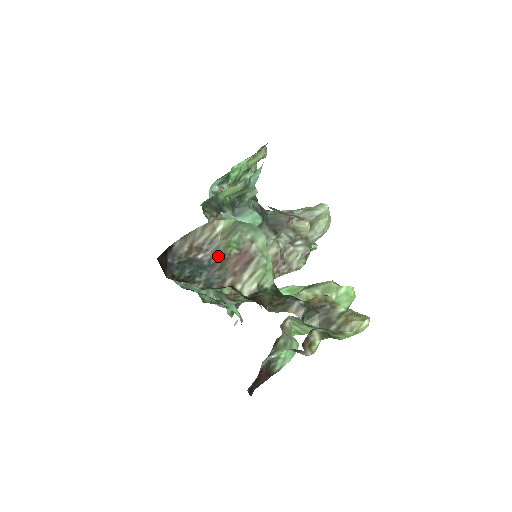
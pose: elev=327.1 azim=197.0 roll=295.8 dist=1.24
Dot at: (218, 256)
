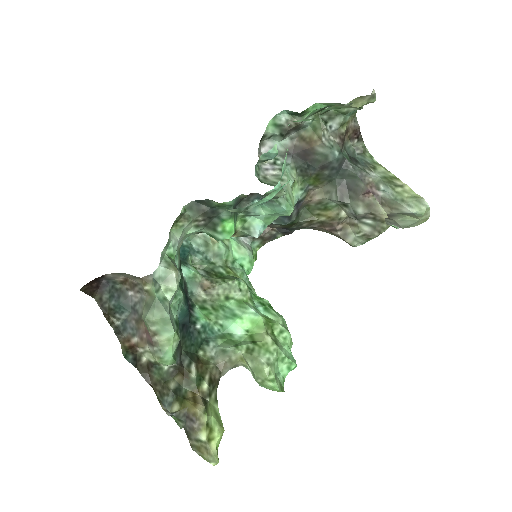
Dot at: (140, 308)
